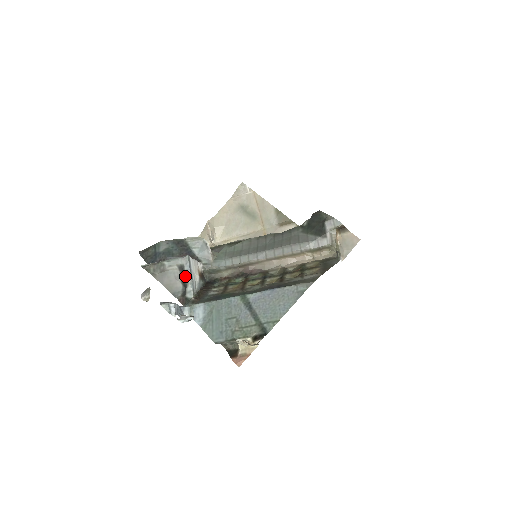
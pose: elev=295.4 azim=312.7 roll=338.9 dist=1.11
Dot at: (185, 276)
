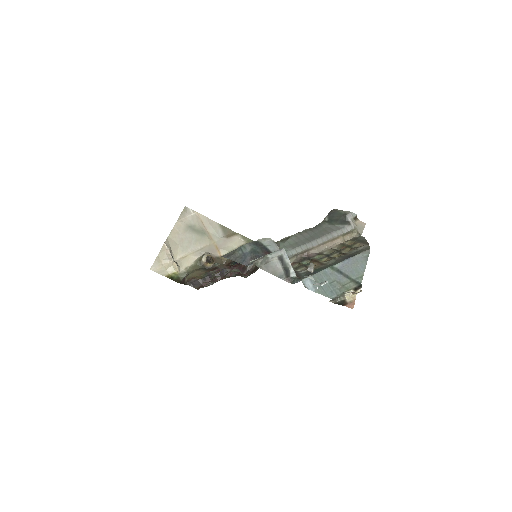
Dot at: (286, 263)
